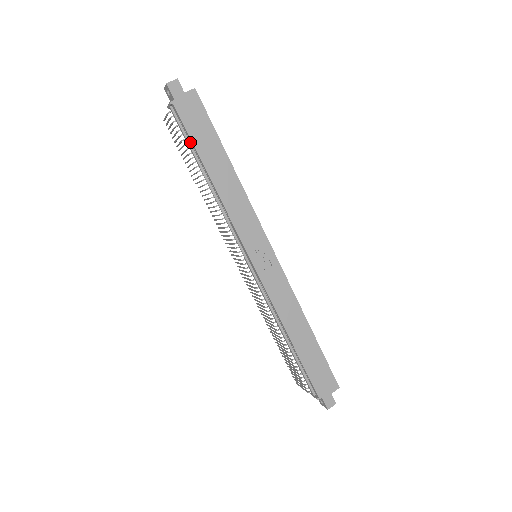
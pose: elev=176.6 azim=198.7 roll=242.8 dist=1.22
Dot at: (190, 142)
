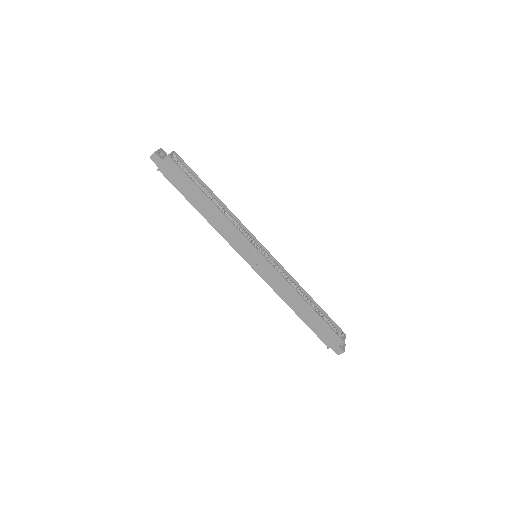
Dot at: (181, 190)
